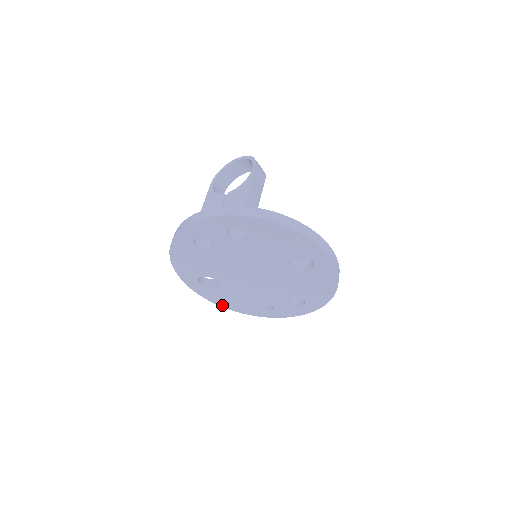
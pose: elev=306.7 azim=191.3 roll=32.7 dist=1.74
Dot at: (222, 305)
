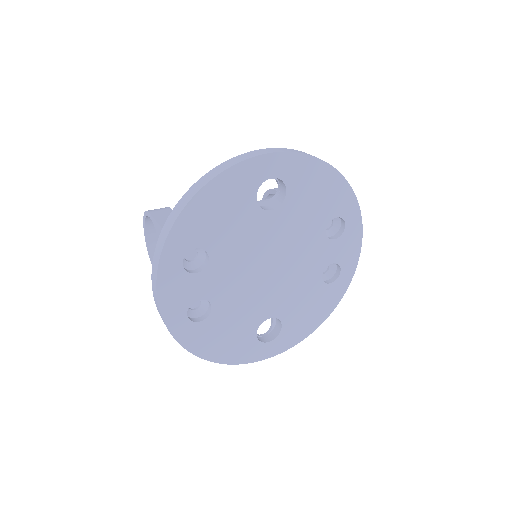
Dot at: (313, 328)
